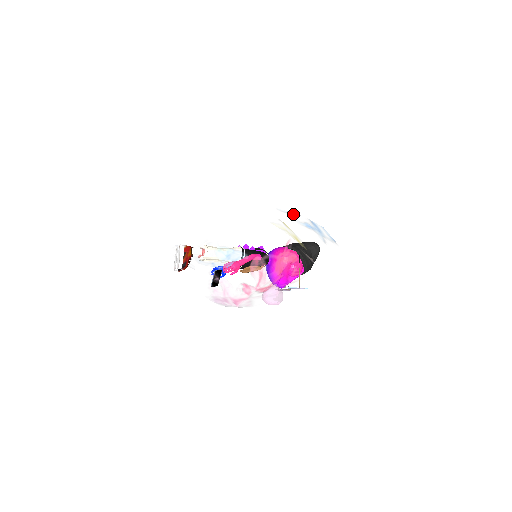
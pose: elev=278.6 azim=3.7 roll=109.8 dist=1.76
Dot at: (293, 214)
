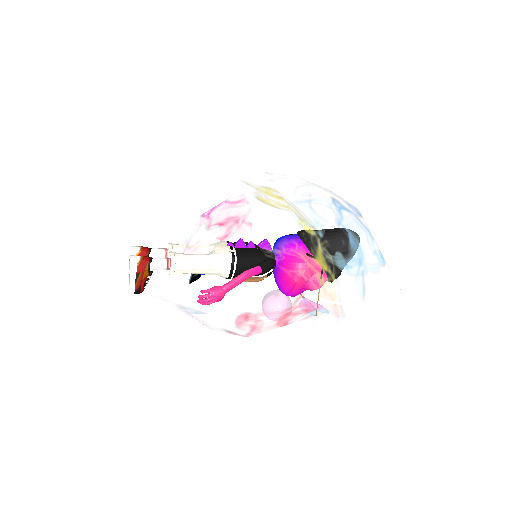
Dot at: occluded
